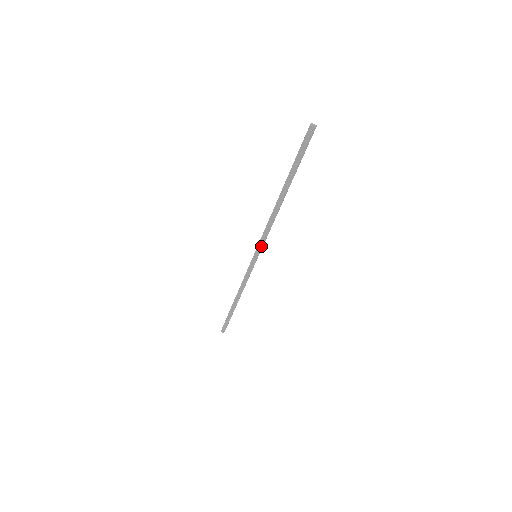
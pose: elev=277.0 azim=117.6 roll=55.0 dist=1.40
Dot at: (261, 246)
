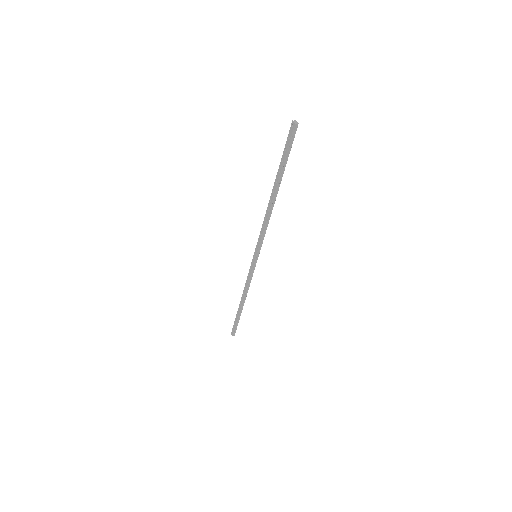
Dot at: (258, 245)
